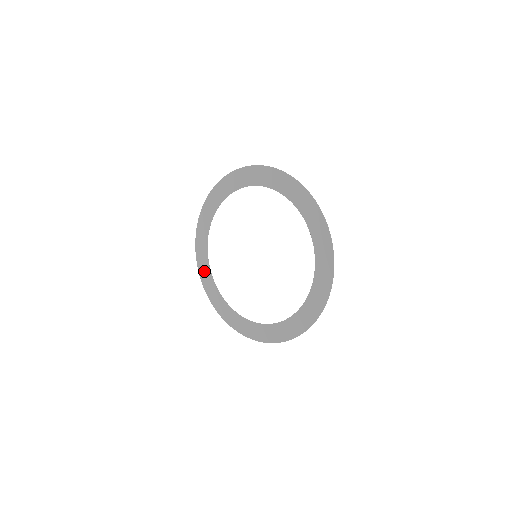
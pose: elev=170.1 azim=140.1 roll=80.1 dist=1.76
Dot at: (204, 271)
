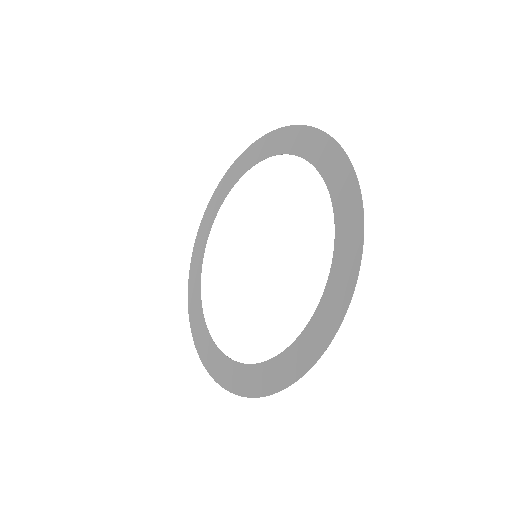
Dot at: (195, 268)
